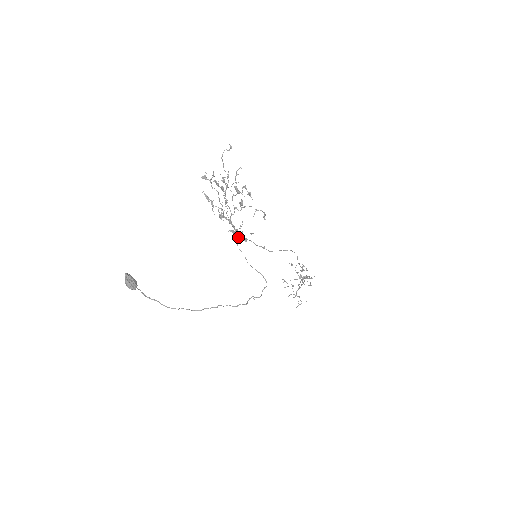
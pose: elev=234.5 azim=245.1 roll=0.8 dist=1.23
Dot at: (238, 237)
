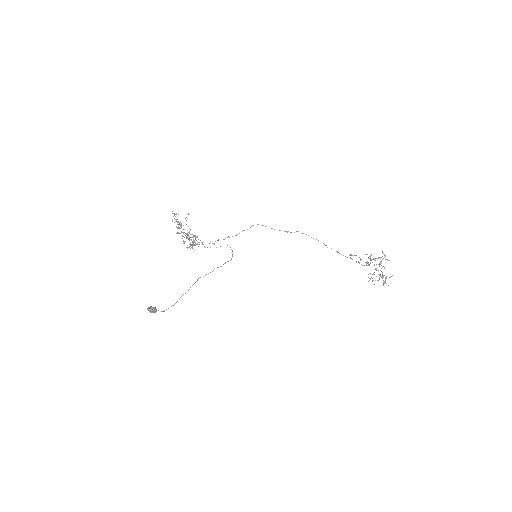
Dot at: occluded
